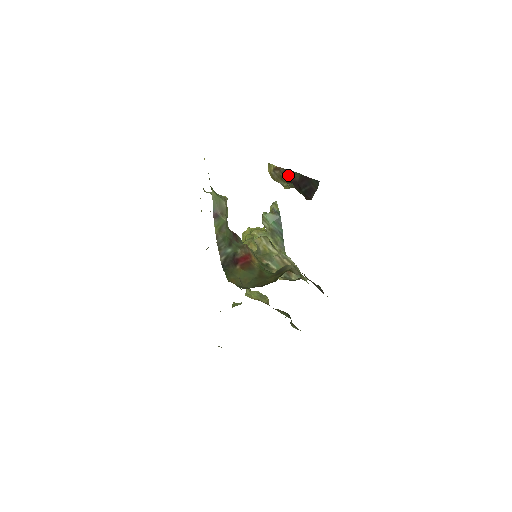
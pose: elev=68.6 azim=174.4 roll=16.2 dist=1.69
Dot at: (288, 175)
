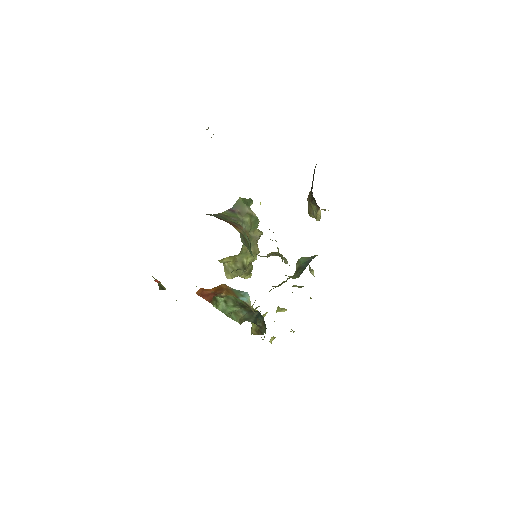
Dot at: occluded
